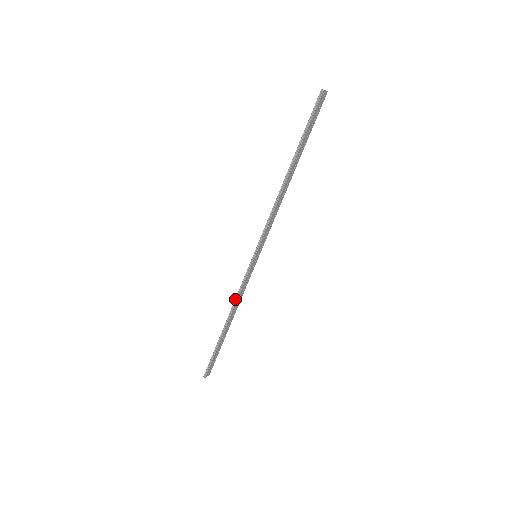
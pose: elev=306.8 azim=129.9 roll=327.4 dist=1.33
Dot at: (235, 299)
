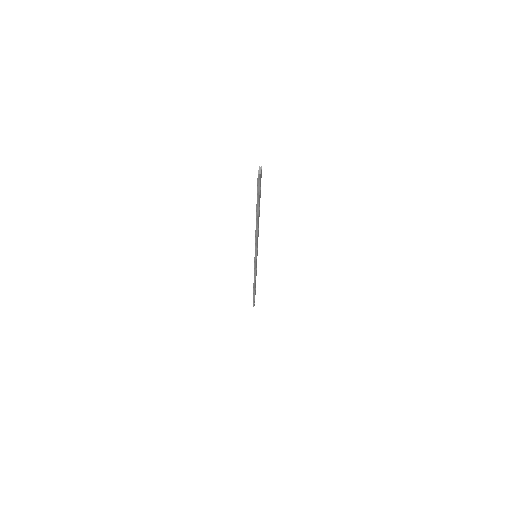
Dot at: (254, 277)
